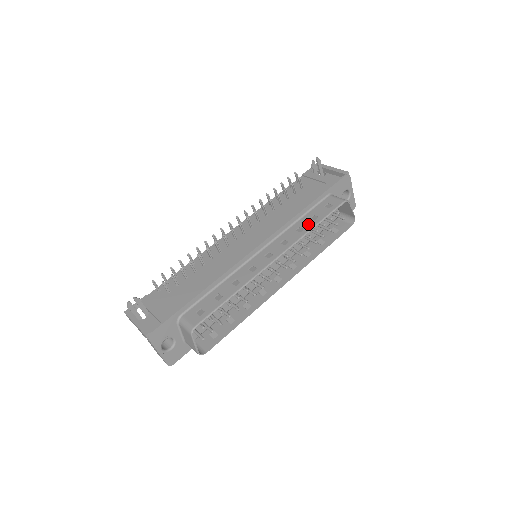
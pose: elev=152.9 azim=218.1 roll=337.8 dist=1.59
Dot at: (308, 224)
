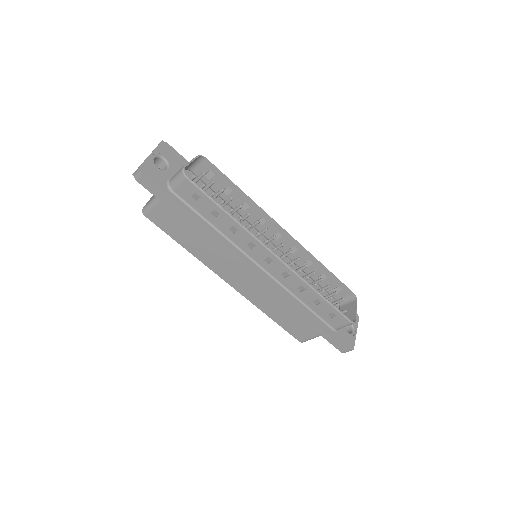
Dot at: (317, 268)
